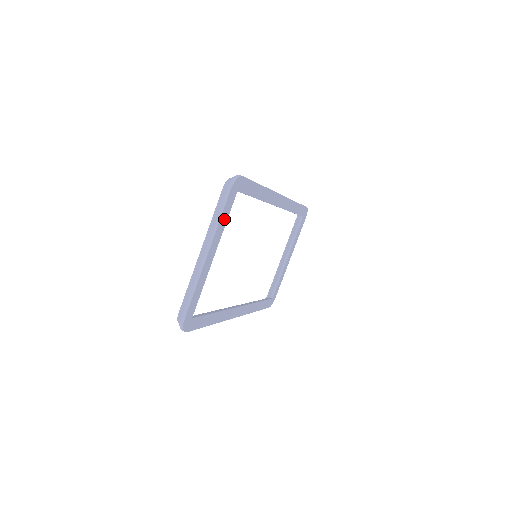
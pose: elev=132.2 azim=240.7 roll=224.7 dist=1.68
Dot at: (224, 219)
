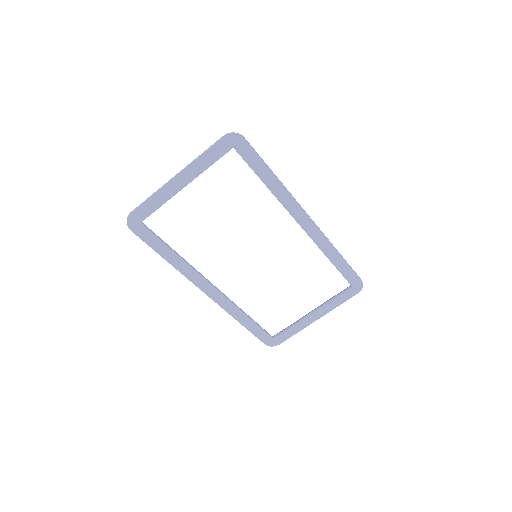
Dot at: (208, 160)
